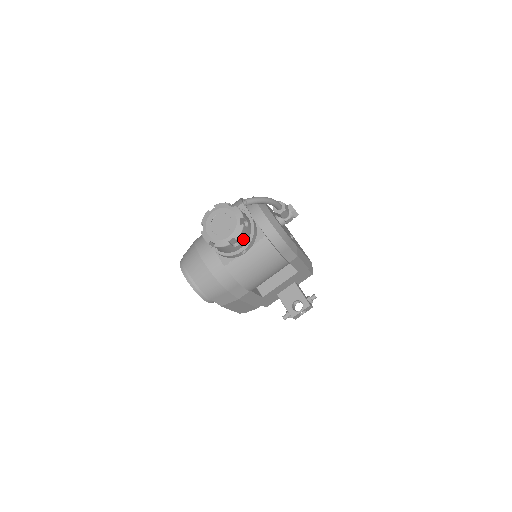
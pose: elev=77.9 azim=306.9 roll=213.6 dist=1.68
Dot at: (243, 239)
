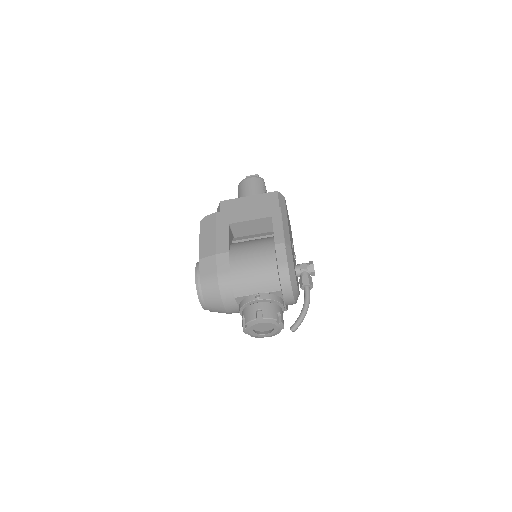
Dot at: occluded
